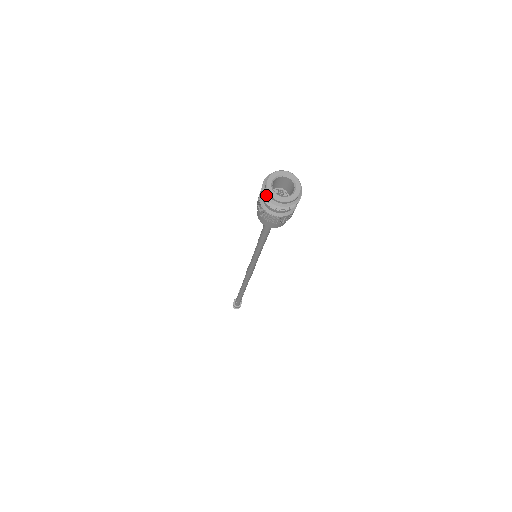
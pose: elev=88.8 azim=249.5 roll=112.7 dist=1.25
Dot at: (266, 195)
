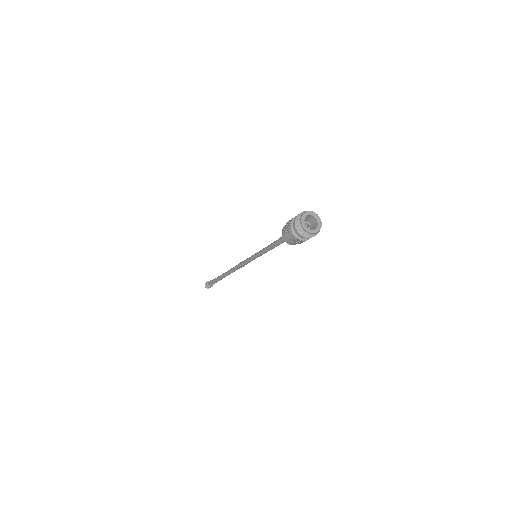
Dot at: (301, 229)
